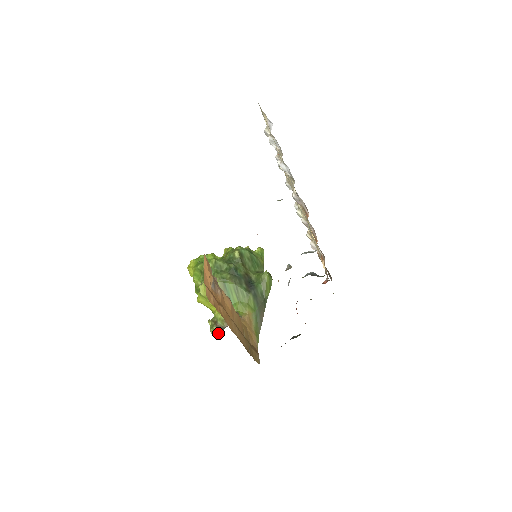
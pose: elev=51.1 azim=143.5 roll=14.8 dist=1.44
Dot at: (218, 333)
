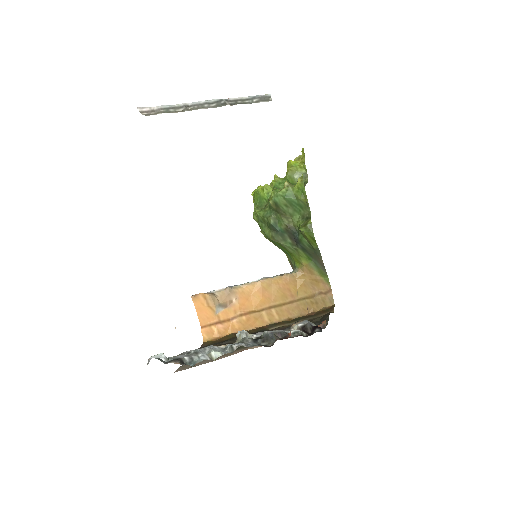
Dot at: occluded
